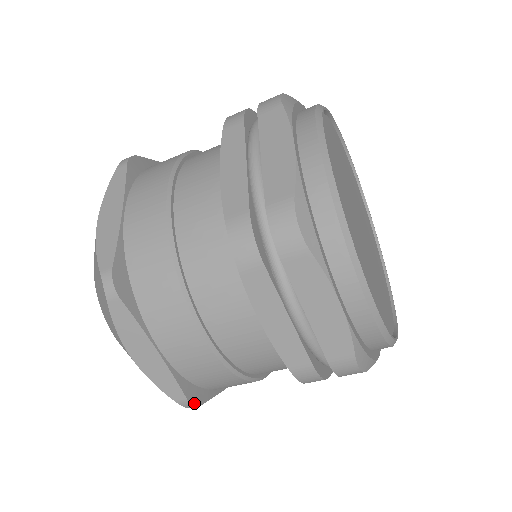
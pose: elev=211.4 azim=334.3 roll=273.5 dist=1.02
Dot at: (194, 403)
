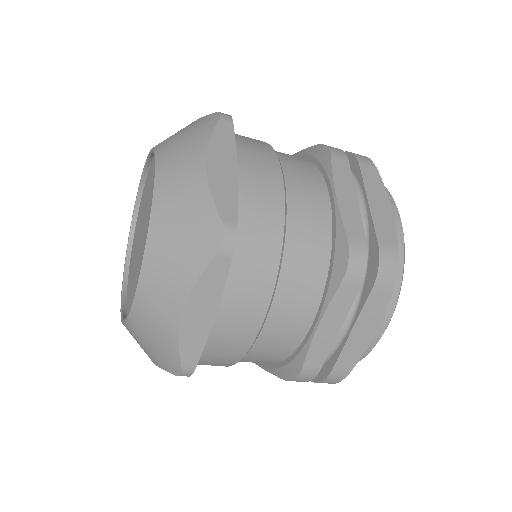
Dot at: (192, 373)
